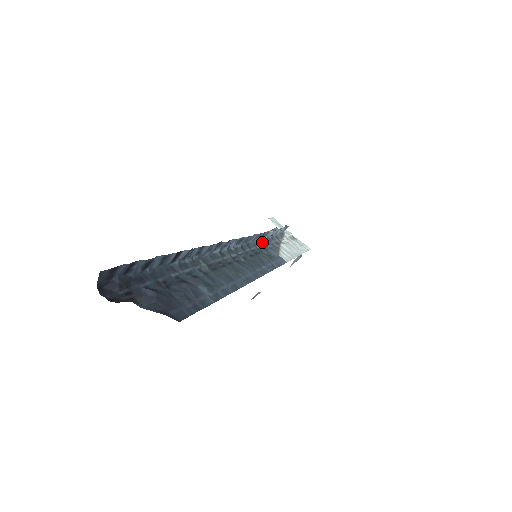
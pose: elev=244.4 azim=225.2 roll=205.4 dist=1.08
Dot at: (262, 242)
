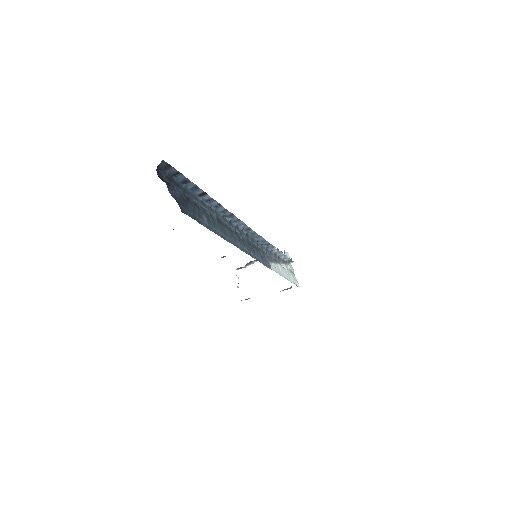
Dot at: (264, 249)
